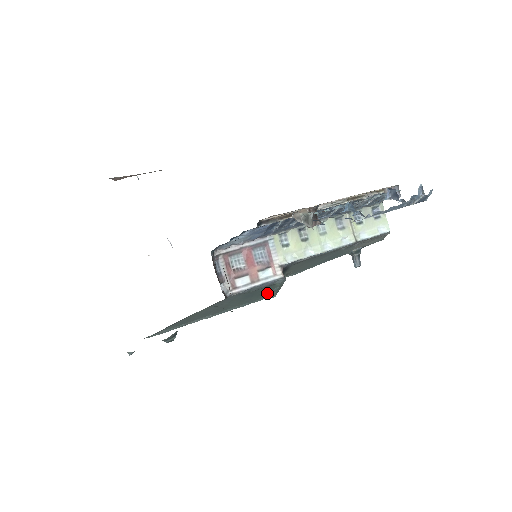
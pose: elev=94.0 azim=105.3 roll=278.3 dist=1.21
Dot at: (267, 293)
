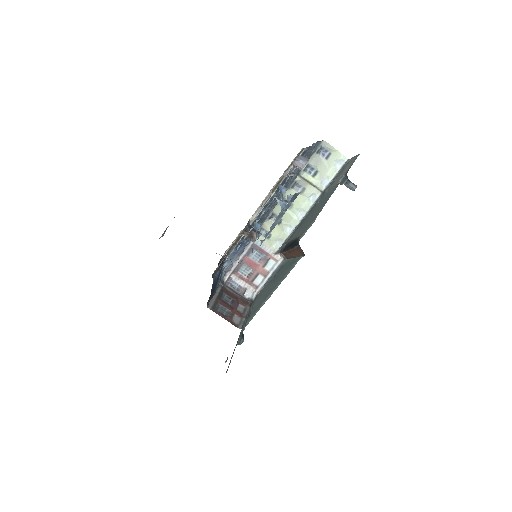
Dot at: (292, 263)
